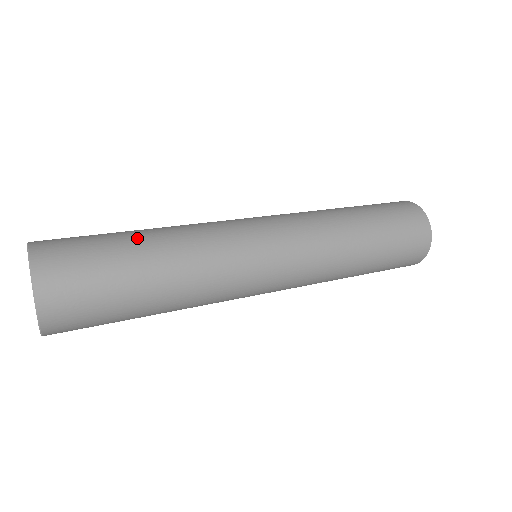
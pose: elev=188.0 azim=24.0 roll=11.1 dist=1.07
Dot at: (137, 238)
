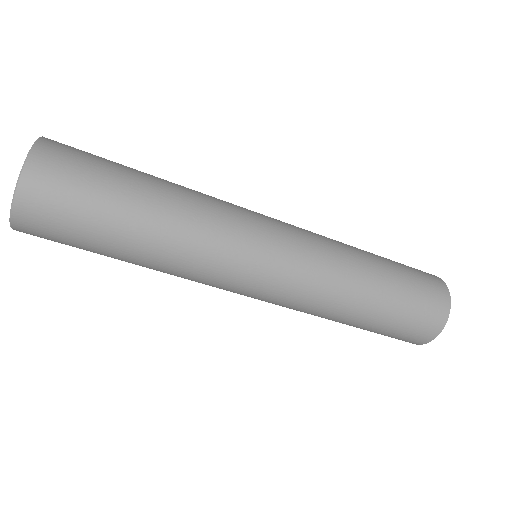
Dot at: (143, 184)
